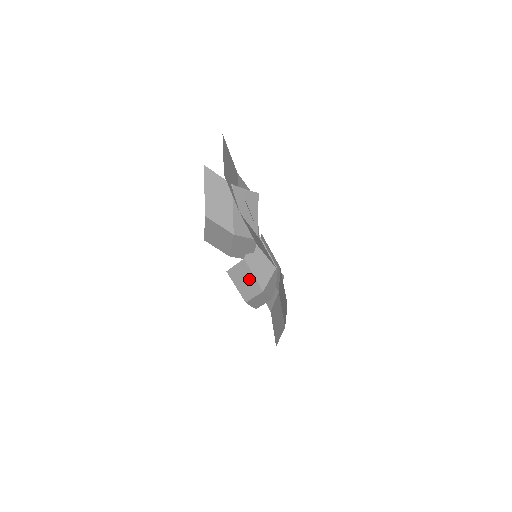
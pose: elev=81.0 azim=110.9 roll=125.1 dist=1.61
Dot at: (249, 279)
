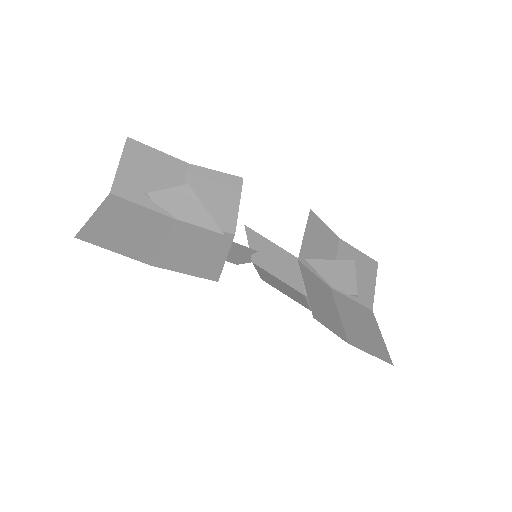
Dot at: (281, 284)
